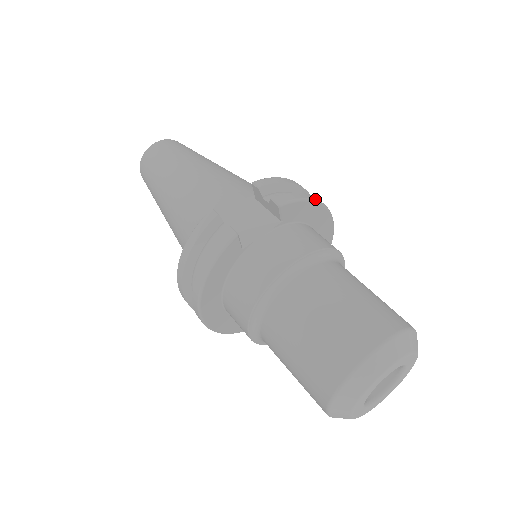
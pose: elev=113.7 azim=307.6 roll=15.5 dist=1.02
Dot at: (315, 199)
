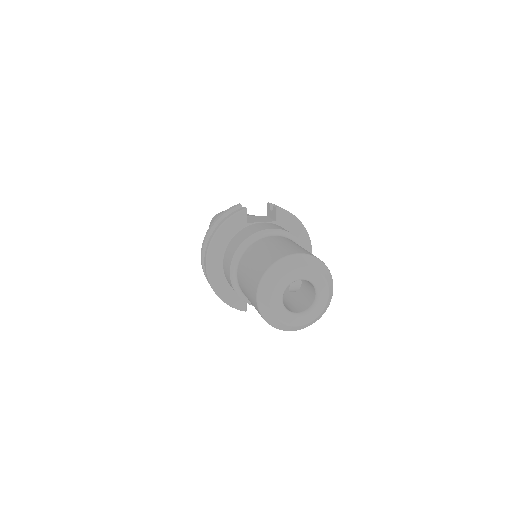
Dot at: (301, 222)
